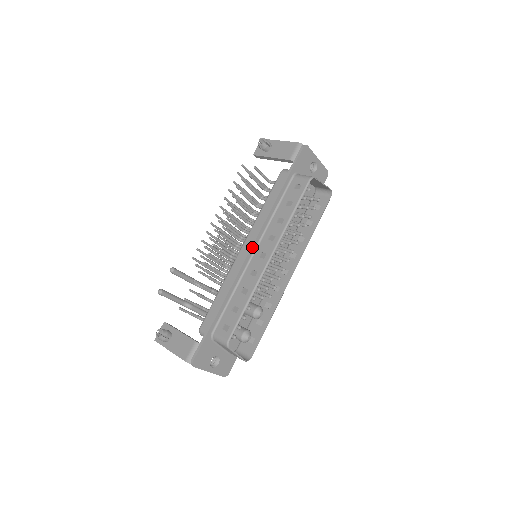
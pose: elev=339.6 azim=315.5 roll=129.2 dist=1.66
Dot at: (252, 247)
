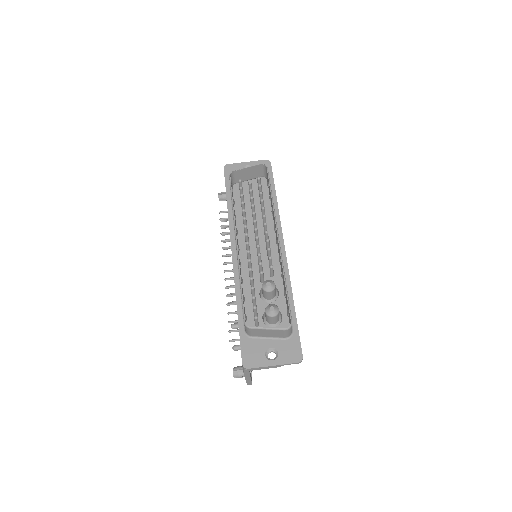
Dot at: (232, 251)
